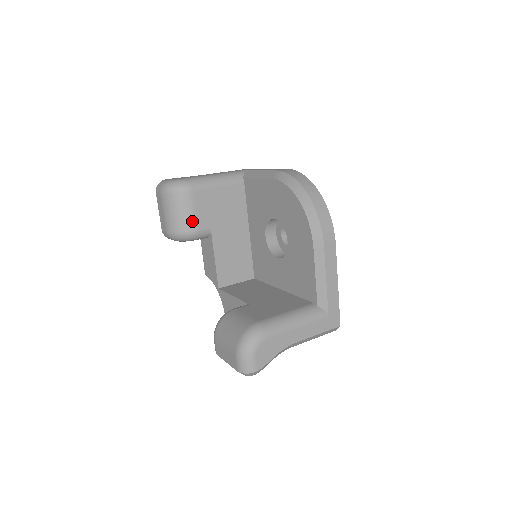
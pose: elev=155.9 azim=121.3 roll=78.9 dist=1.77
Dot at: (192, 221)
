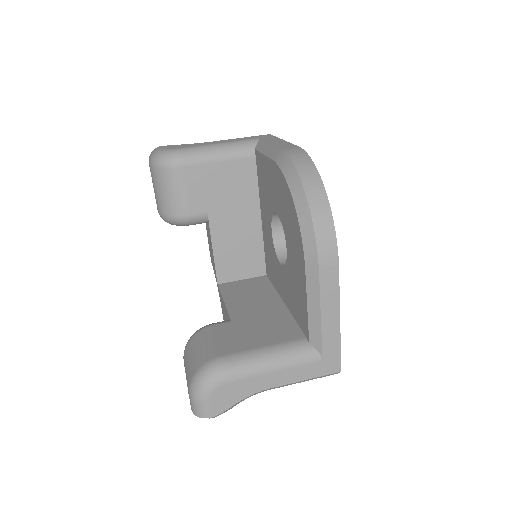
Dot at: (182, 204)
